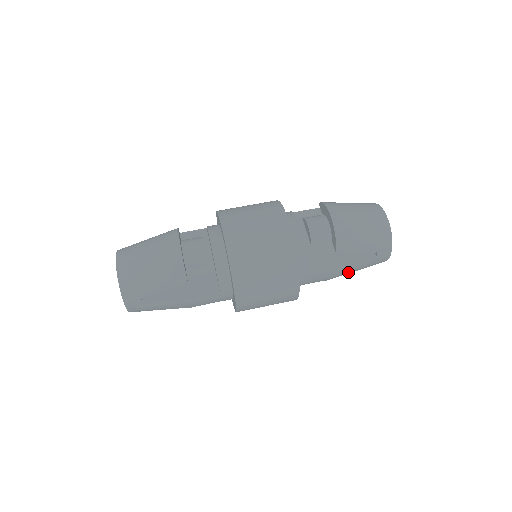
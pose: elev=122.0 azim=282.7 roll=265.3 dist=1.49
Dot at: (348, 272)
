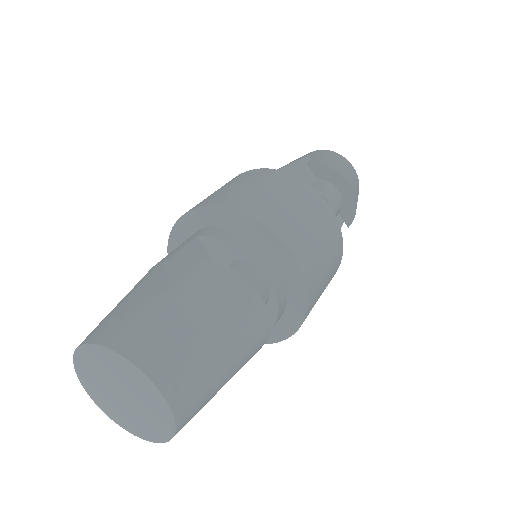
Dot at: occluded
